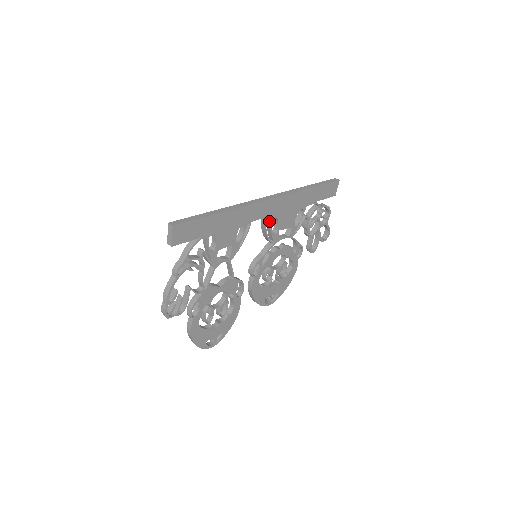
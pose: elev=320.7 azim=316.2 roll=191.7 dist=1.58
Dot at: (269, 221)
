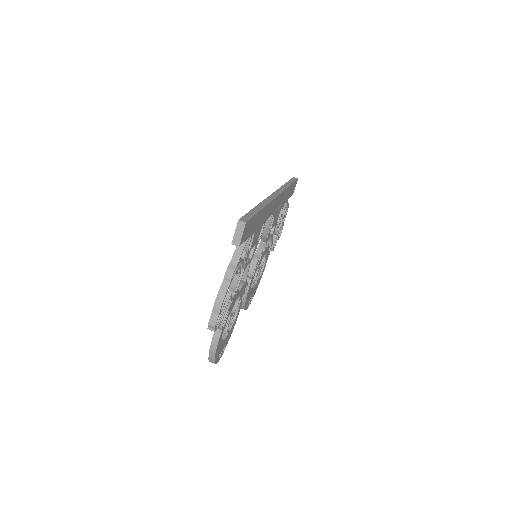
Dot at: occluded
